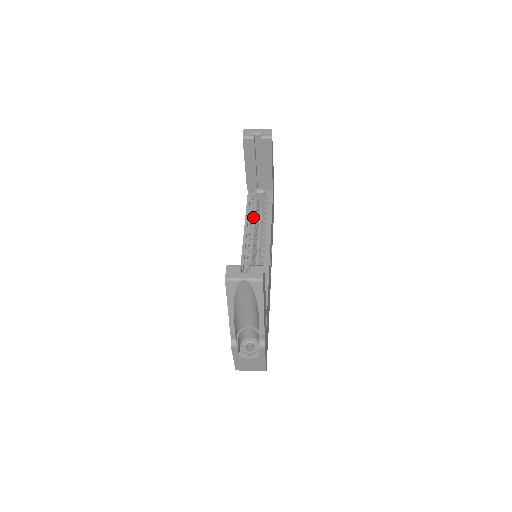
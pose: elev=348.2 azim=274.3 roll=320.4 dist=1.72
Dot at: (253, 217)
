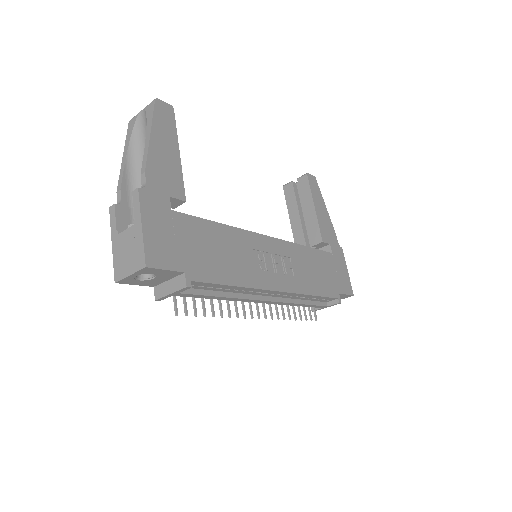
Dot at: occluded
